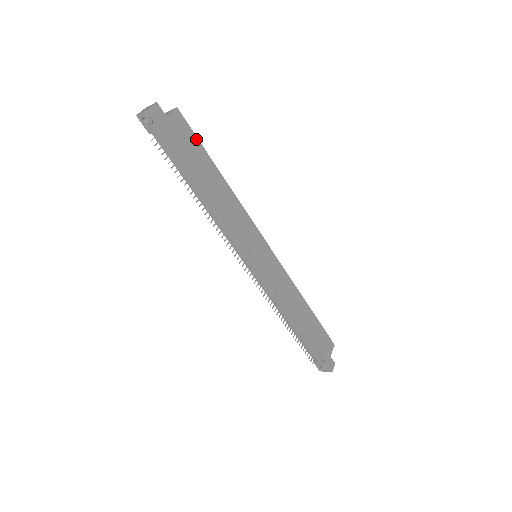
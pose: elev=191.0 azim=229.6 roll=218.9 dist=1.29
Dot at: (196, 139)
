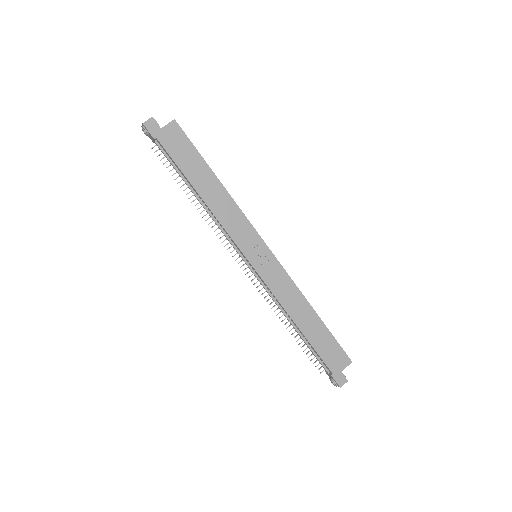
Dot at: (192, 146)
